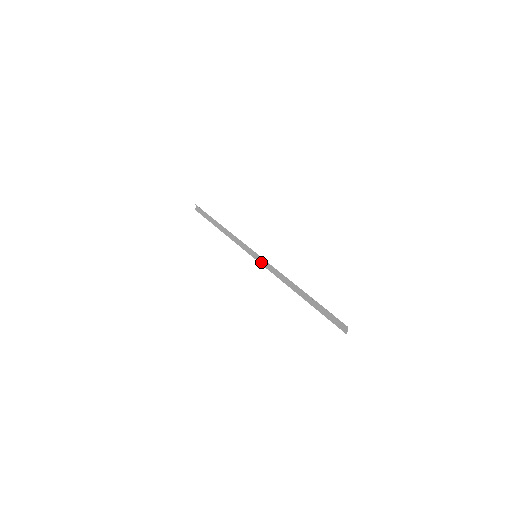
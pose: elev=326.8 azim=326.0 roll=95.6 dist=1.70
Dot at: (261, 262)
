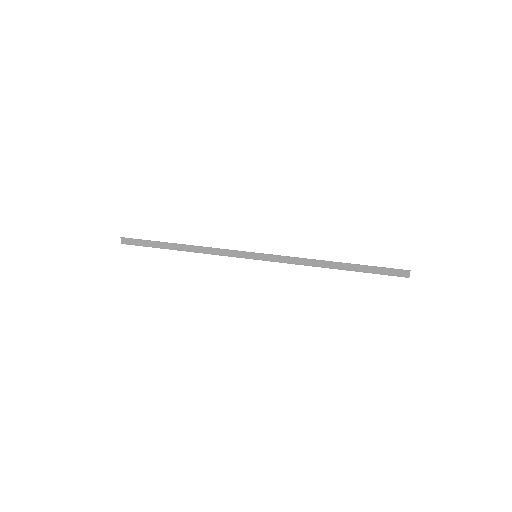
Dot at: (266, 259)
